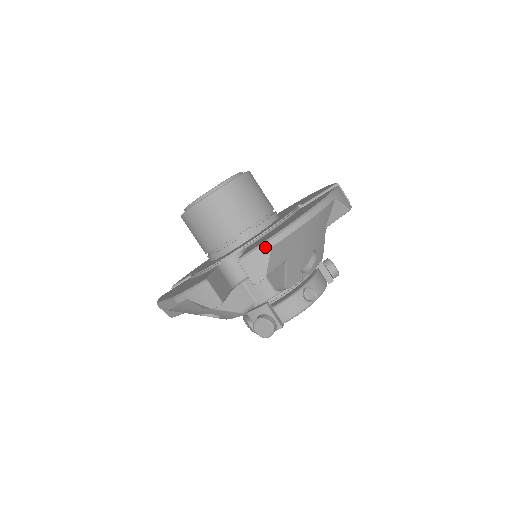
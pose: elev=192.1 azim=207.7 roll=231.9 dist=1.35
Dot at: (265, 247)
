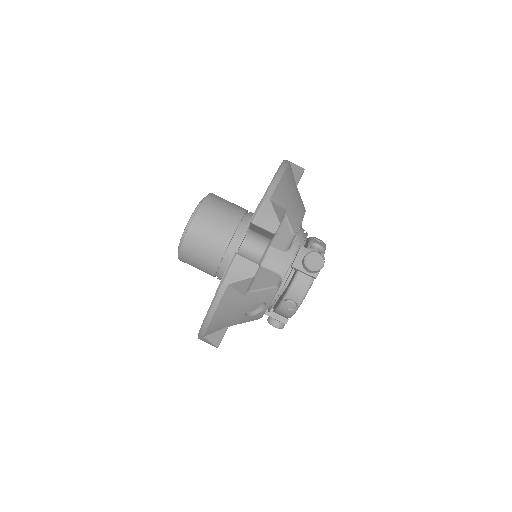
Dot at: (201, 337)
